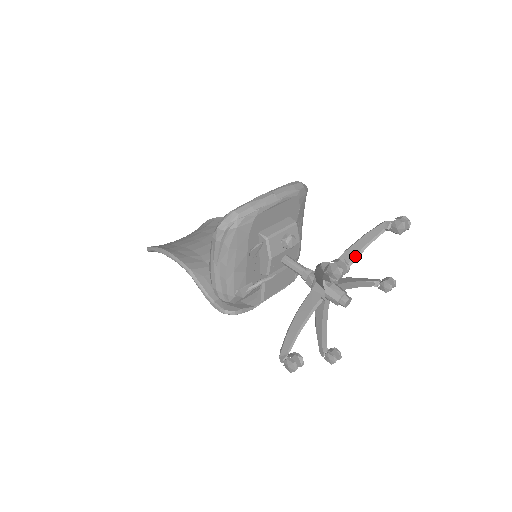
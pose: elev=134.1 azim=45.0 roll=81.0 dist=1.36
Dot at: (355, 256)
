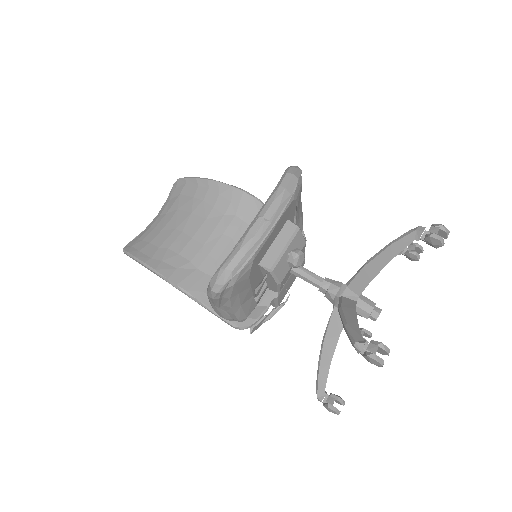
Dot at: occluded
